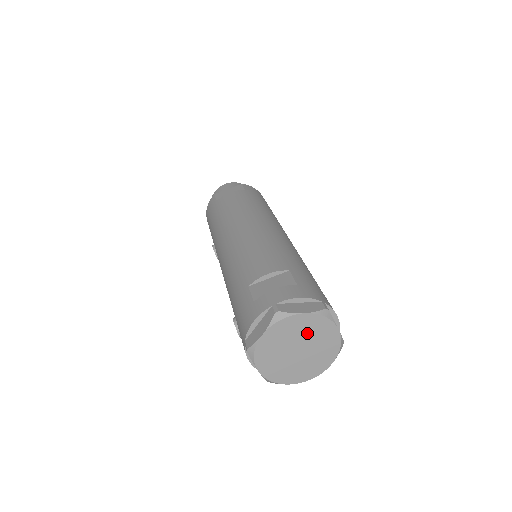
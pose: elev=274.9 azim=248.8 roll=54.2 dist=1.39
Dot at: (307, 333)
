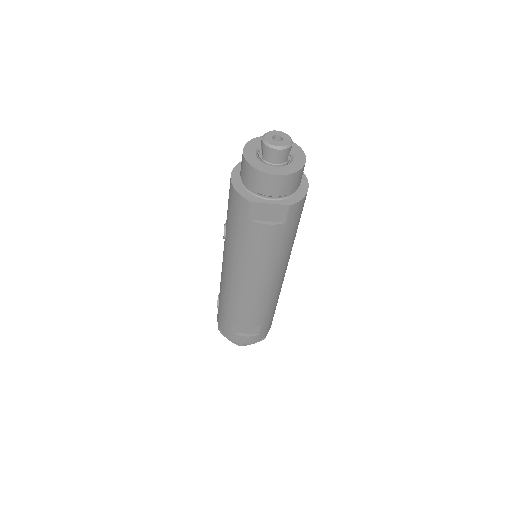
Dot at: occluded
